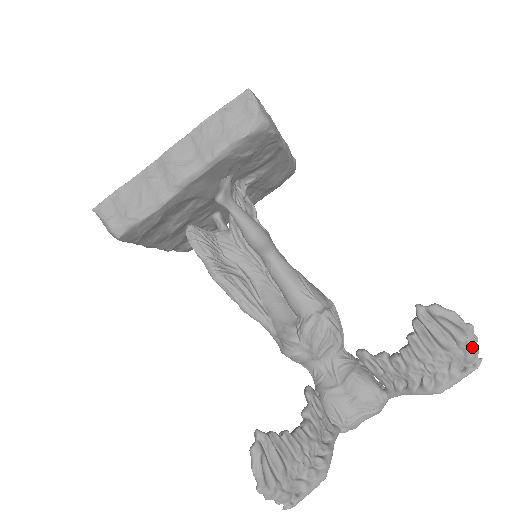
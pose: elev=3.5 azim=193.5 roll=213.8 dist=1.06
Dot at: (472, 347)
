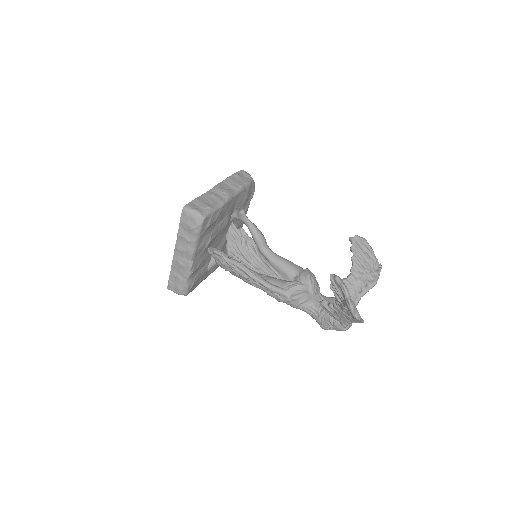
Dot at: (375, 256)
